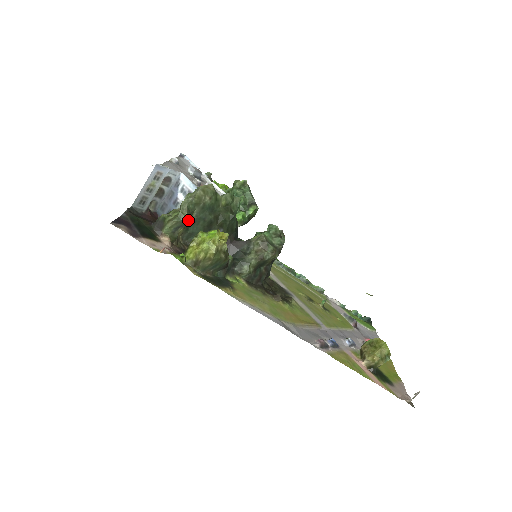
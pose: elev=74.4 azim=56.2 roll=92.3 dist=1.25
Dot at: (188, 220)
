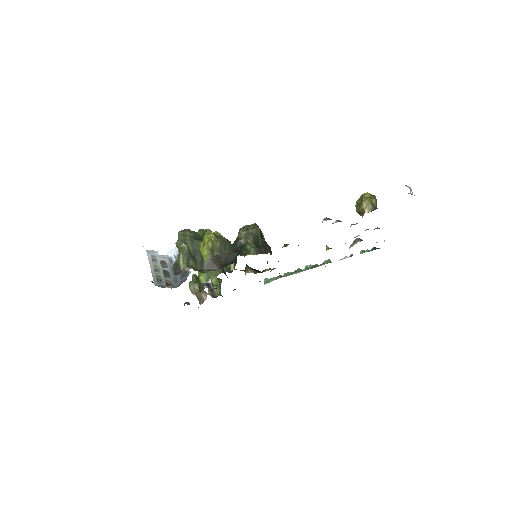
Dot at: (190, 253)
